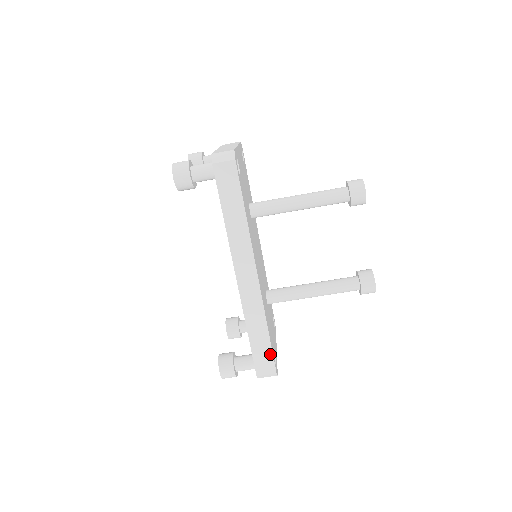
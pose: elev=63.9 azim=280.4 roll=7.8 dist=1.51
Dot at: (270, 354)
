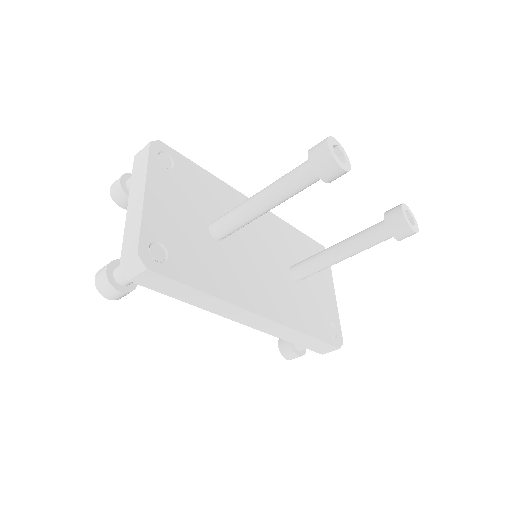
Dot at: (323, 344)
